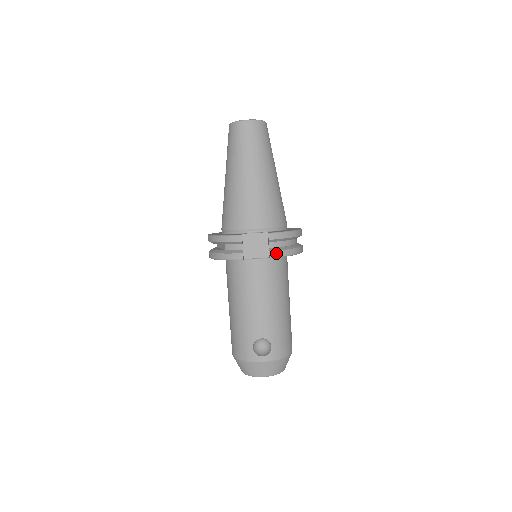
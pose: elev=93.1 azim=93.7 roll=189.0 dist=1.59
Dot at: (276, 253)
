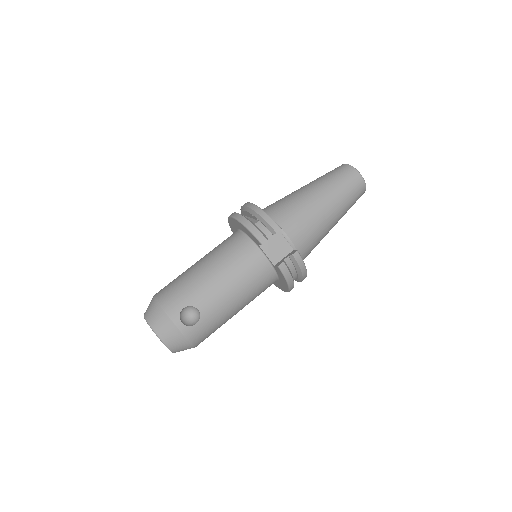
Dot at: (285, 268)
